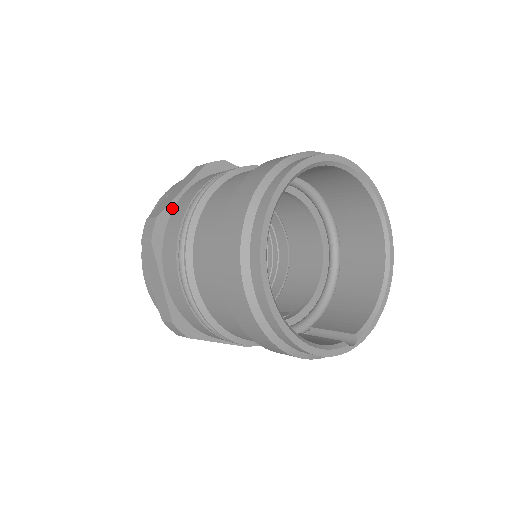
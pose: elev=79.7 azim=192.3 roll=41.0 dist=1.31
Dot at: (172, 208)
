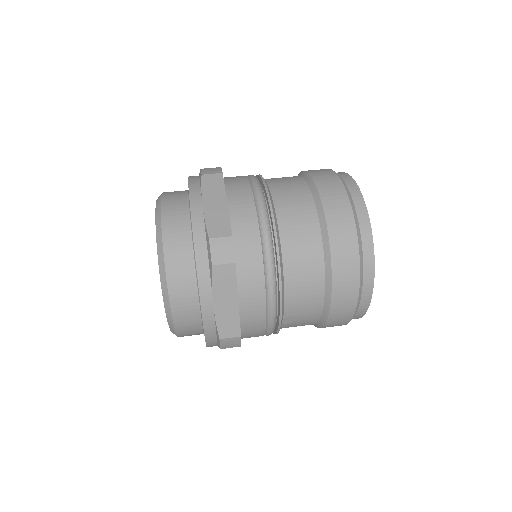
Dot at: occluded
